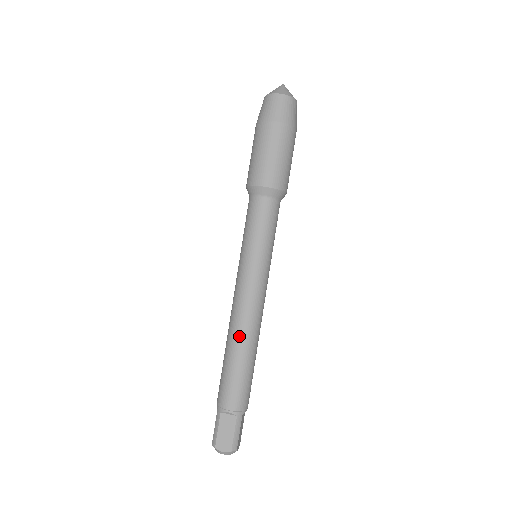
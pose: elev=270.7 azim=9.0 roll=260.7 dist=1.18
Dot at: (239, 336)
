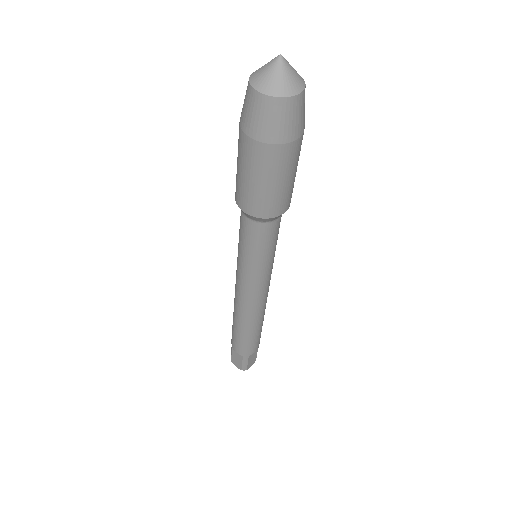
Dot at: (261, 317)
